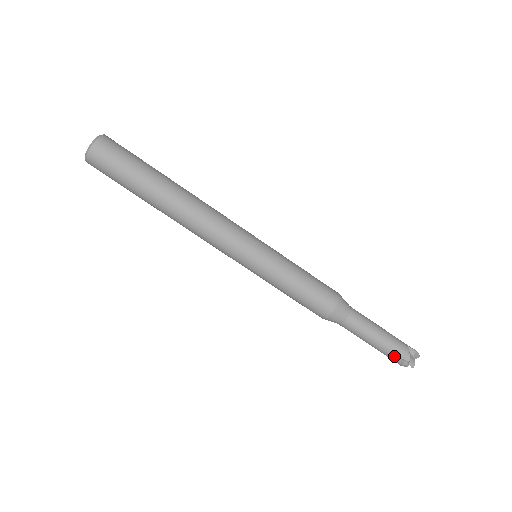
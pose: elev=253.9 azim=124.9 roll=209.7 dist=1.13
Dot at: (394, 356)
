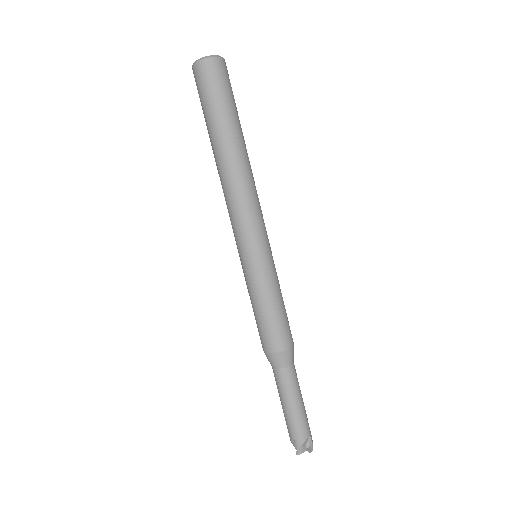
Dot at: (291, 432)
